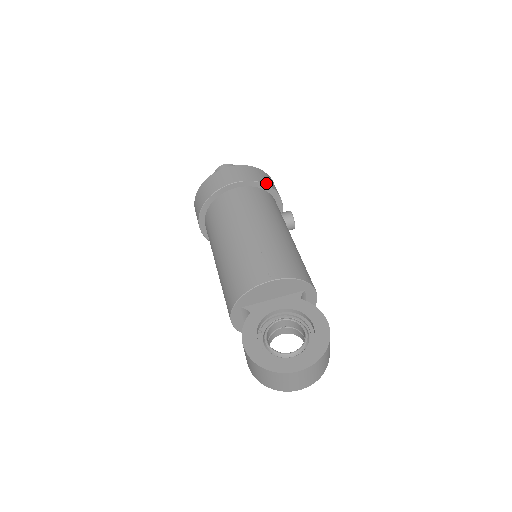
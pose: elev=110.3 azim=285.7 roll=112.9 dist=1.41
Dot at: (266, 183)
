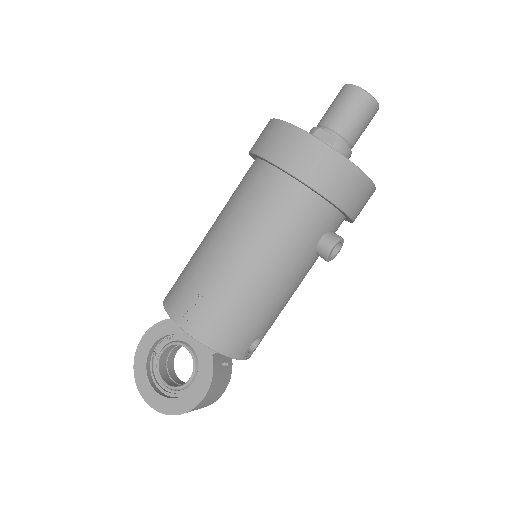
Dot at: (324, 192)
